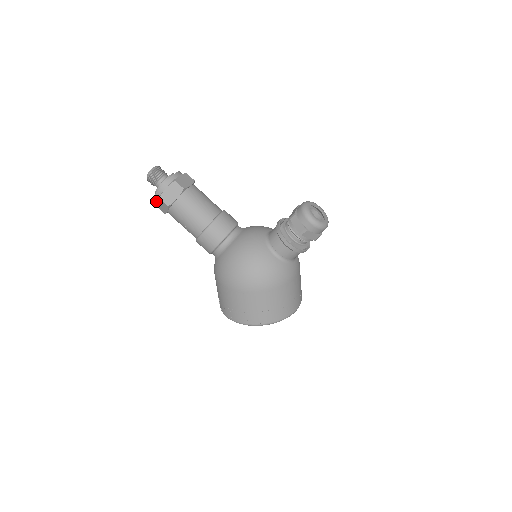
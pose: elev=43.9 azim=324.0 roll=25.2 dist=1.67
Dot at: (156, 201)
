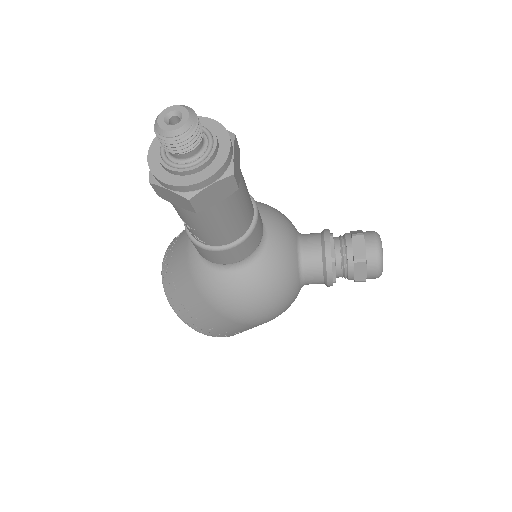
Dot at: (166, 188)
